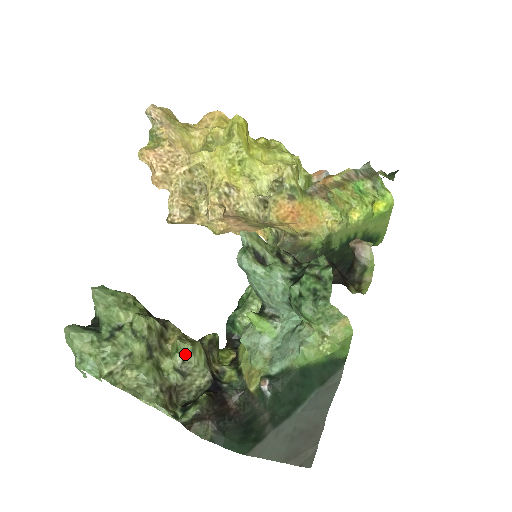
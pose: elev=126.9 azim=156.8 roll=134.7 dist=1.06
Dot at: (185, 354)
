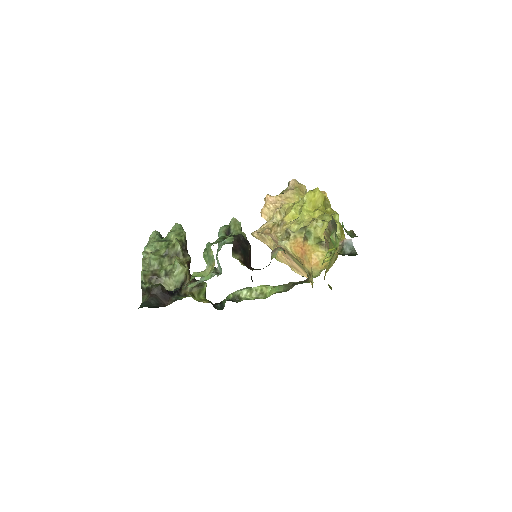
Dot at: (174, 265)
